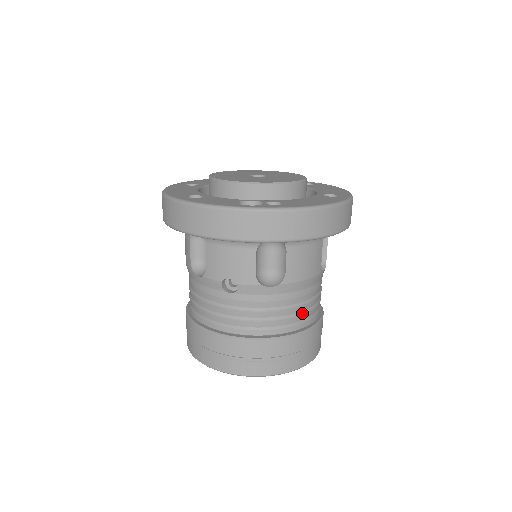
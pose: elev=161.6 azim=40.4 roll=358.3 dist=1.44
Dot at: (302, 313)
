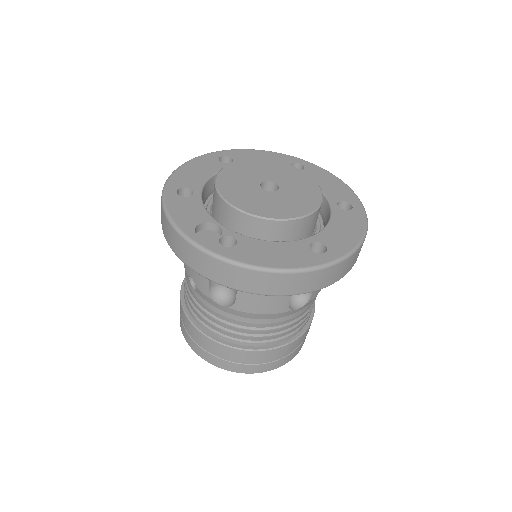
Dot at: (255, 336)
